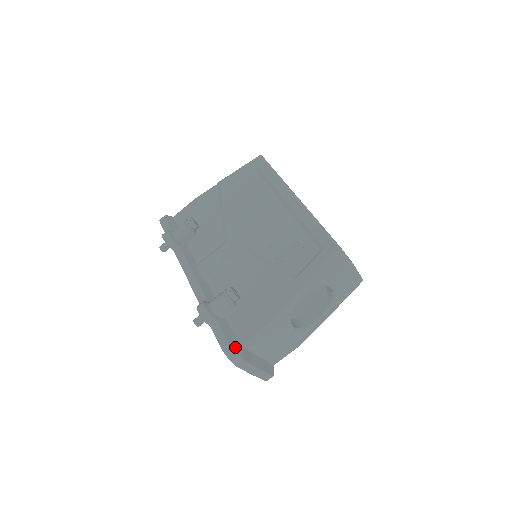
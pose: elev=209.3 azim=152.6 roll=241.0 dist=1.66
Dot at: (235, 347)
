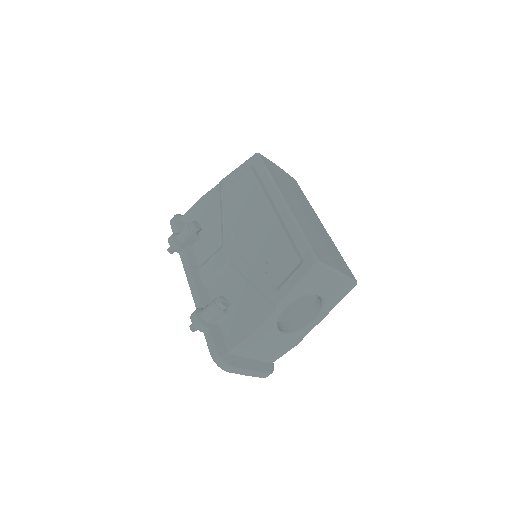
Dot at: (223, 355)
